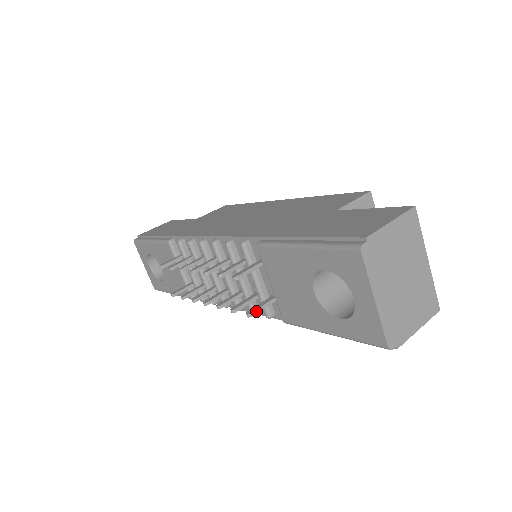
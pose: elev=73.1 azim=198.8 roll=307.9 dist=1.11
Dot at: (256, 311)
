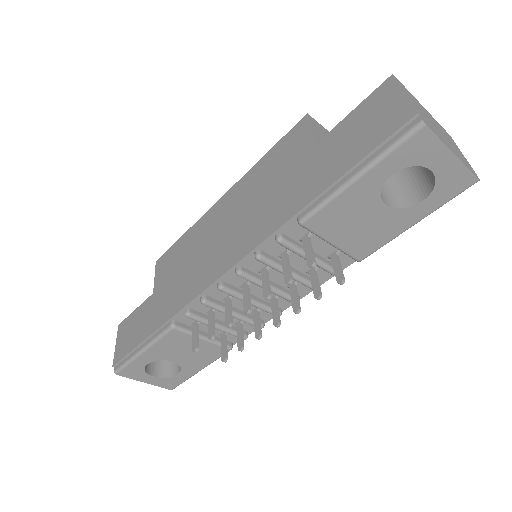
Dot at: (342, 274)
